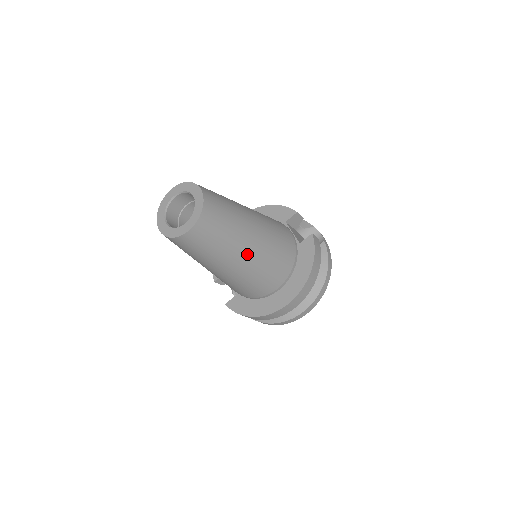
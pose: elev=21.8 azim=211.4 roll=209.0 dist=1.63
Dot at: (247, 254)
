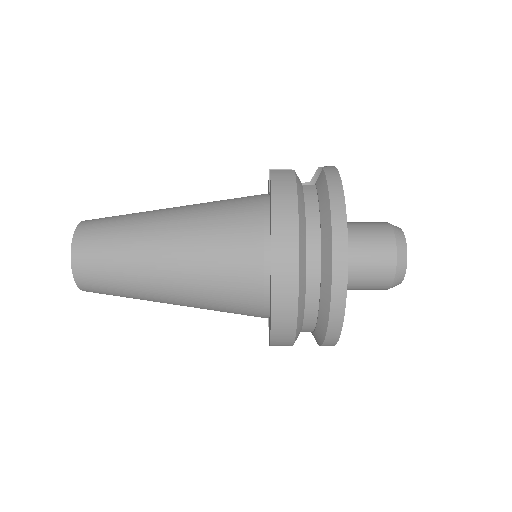
Dot at: (166, 250)
